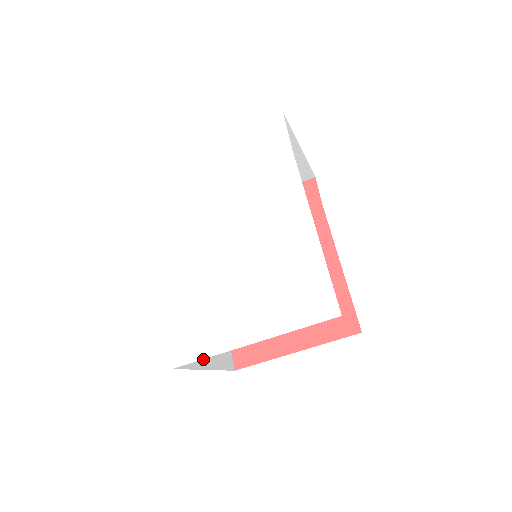
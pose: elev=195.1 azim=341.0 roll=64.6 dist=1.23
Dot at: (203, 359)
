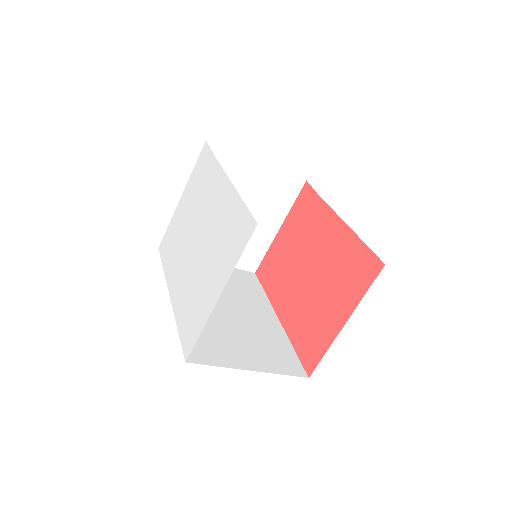
Dot at: (243, 362)
